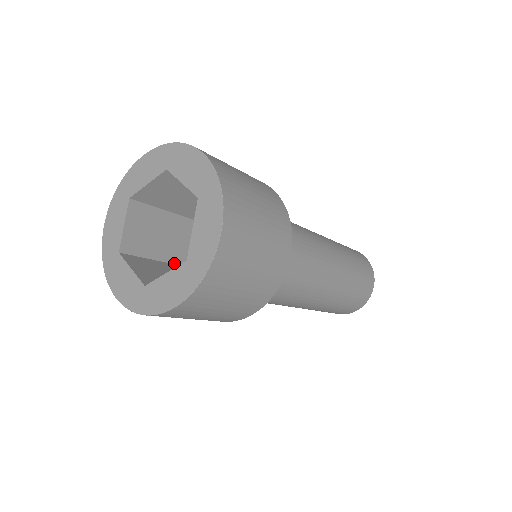
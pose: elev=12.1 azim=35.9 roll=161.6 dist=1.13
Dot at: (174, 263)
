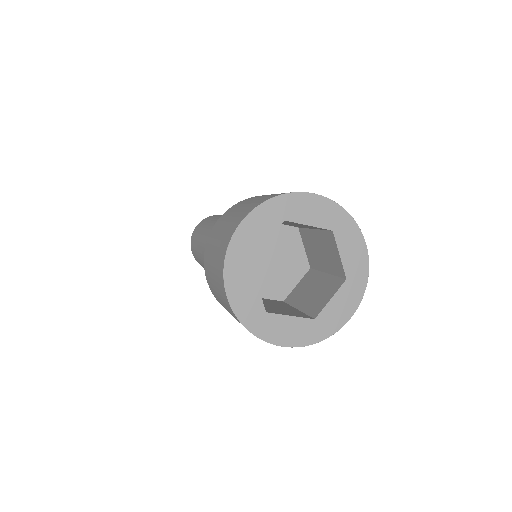
Dot at: occluded
